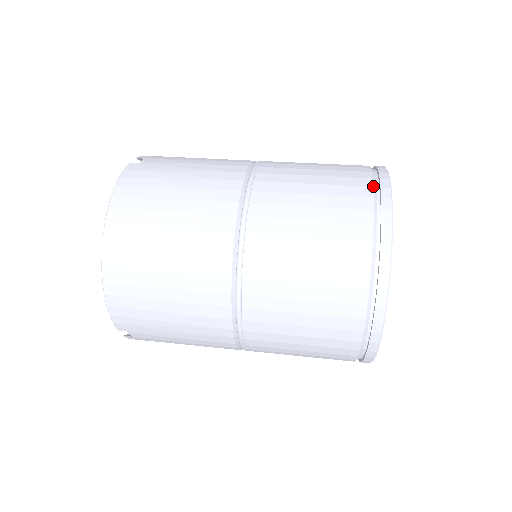
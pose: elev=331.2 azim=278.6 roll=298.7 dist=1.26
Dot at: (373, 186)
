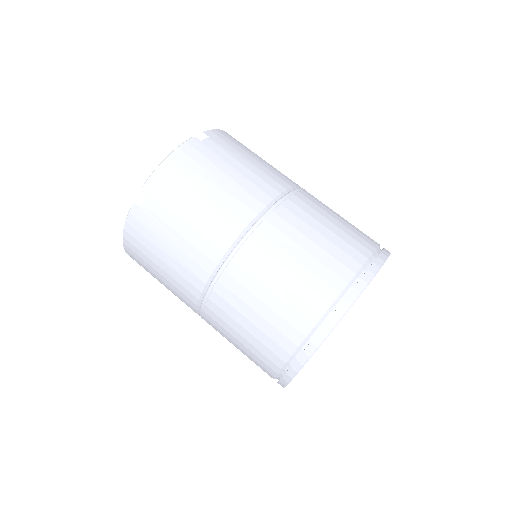
Dot at: (292, 355)
